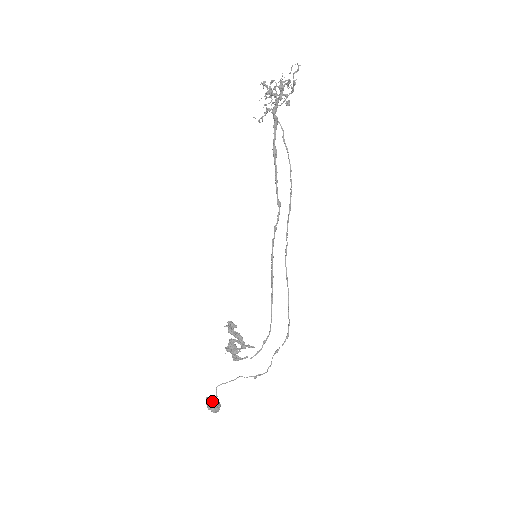
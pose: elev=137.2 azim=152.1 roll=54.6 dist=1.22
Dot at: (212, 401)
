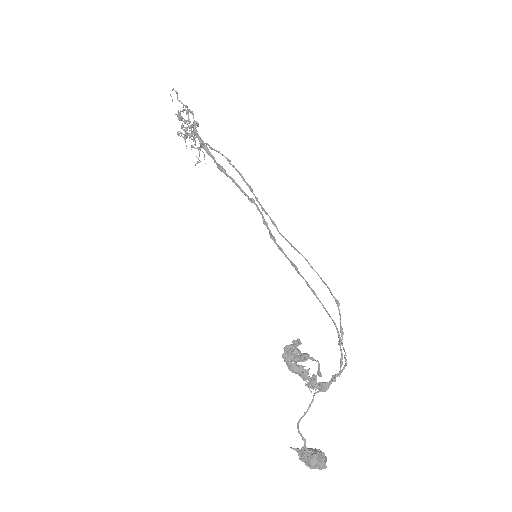
Dot at: (302, 449)
